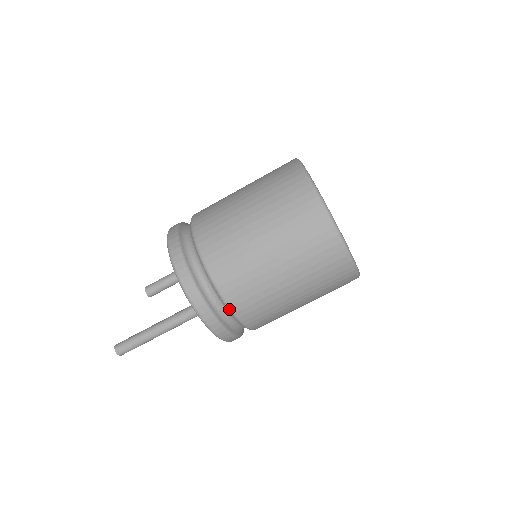
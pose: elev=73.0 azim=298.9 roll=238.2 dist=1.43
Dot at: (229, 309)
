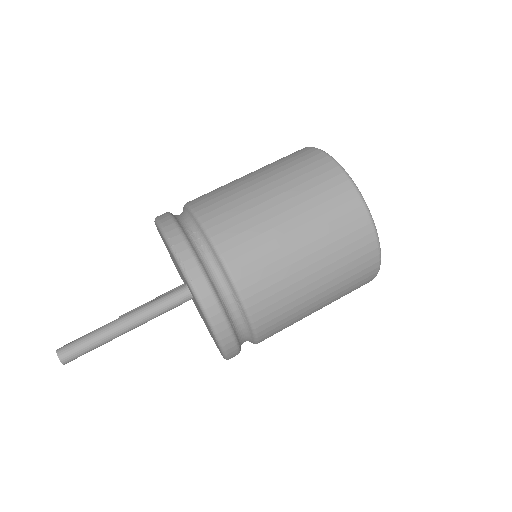
Dot at: (215, 248)
